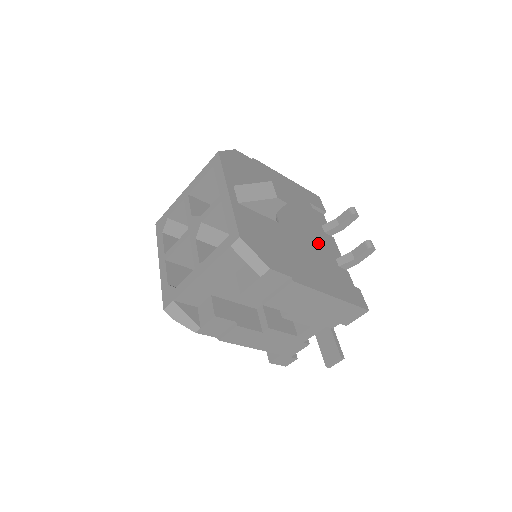
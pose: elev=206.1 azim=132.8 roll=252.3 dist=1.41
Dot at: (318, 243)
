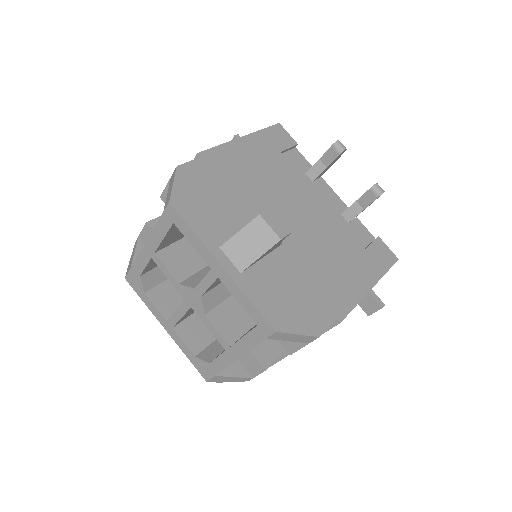
Dot at: (322, 218)
